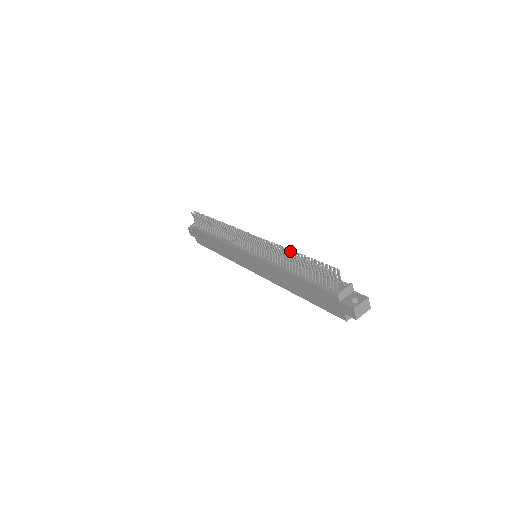
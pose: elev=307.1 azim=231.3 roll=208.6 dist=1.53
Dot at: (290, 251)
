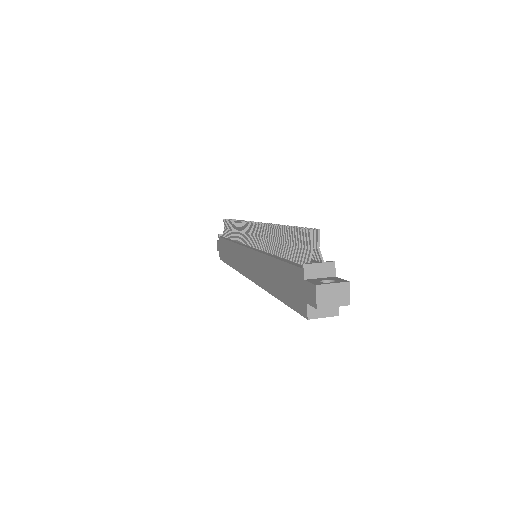
Dot at: occluded
